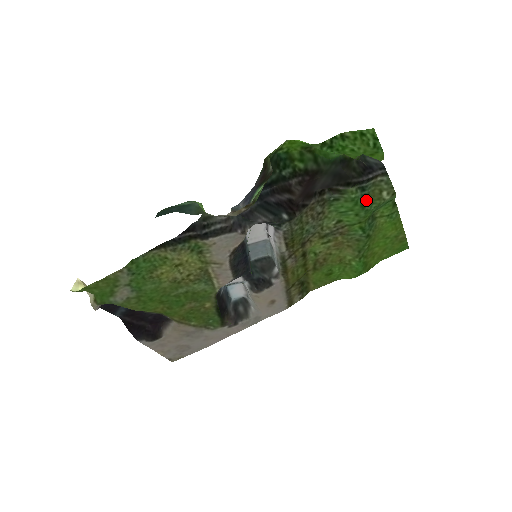
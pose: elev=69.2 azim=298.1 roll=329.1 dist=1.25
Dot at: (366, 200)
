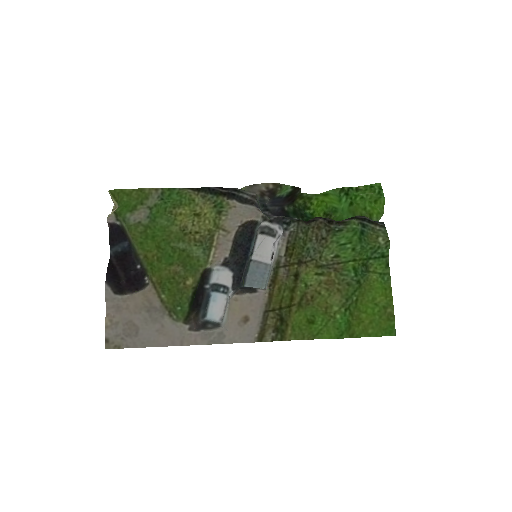
Dot at: (364, 237)
